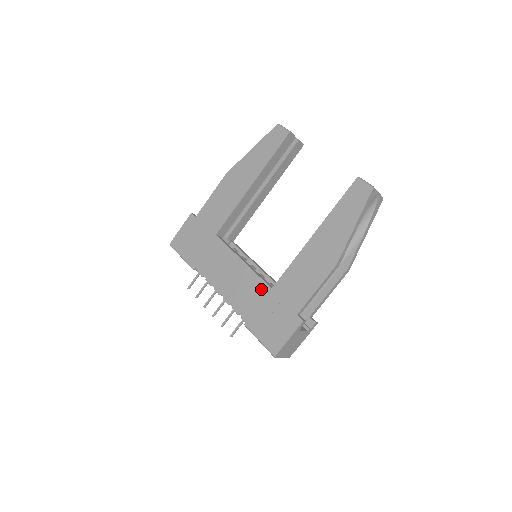
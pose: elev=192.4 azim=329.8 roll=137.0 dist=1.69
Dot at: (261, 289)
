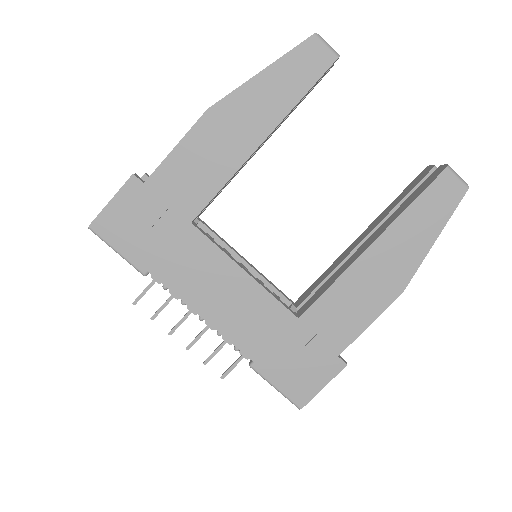
Dot at: (280, 318)
